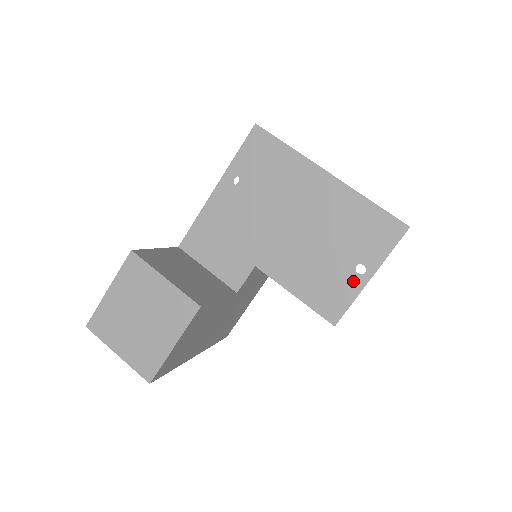
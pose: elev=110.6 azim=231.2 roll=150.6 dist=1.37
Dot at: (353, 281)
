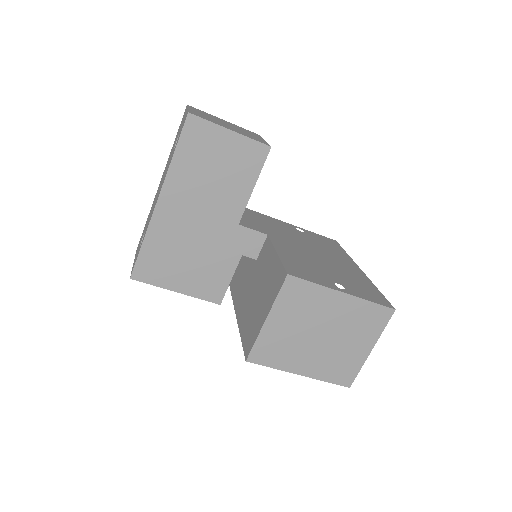
Dot at: (329, 283)
